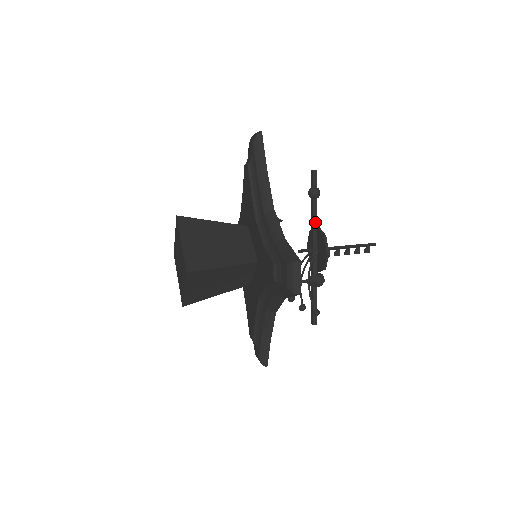
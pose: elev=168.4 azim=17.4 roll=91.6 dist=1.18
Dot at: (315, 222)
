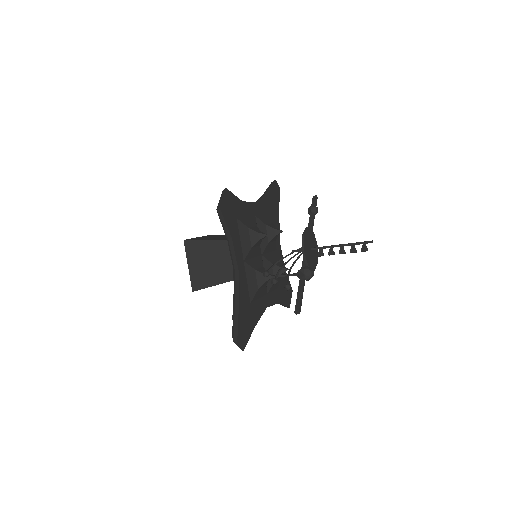
Dot at: occluded
